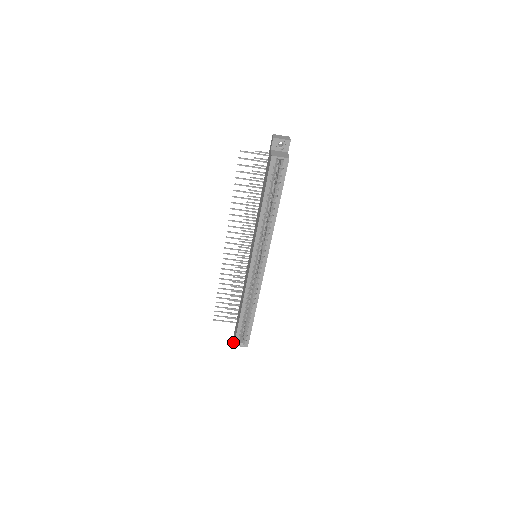
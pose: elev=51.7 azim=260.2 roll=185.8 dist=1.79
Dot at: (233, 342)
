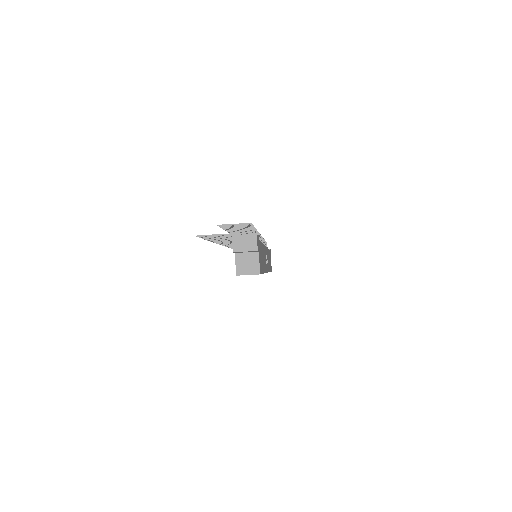
Dot at: occluded
